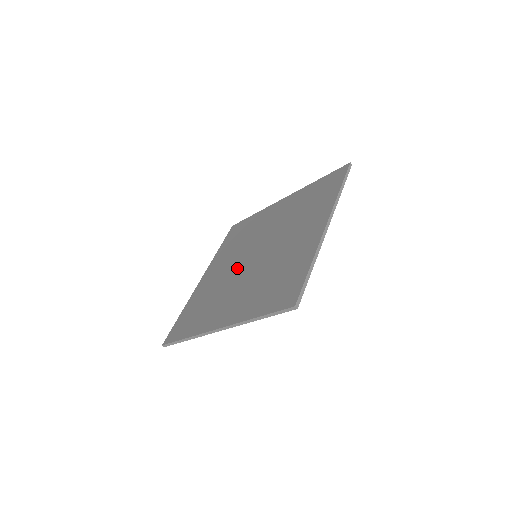
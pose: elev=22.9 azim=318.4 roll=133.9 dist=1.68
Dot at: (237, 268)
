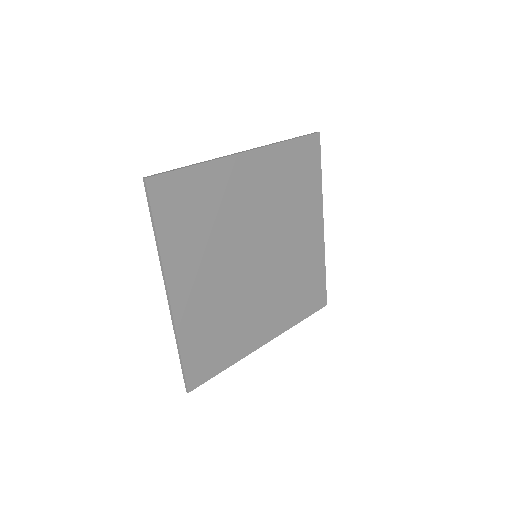
Dot at: (248, 281)
